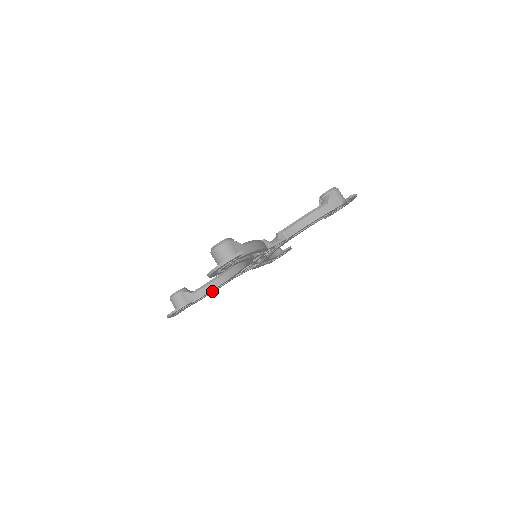
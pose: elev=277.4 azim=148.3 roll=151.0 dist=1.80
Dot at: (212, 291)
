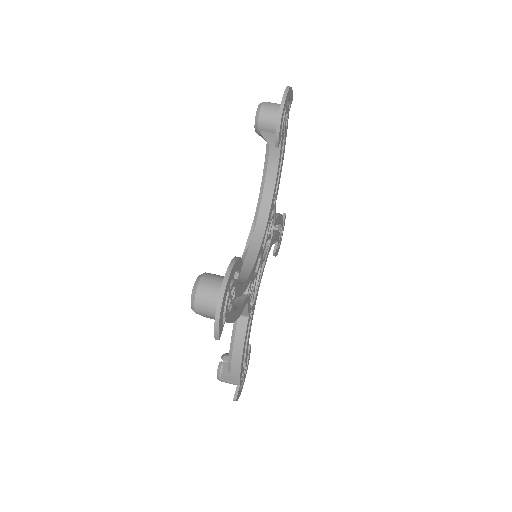
Dot at: (238, 306)
